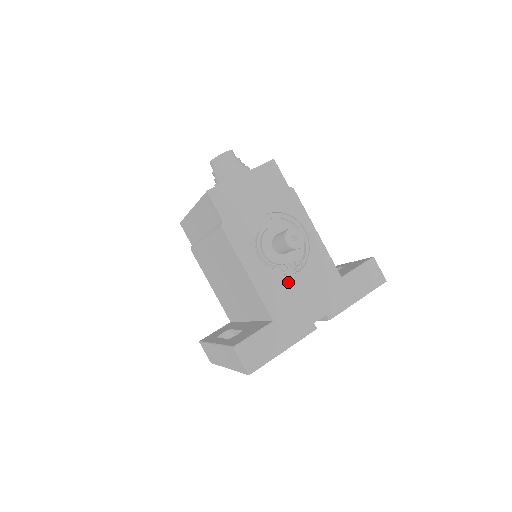
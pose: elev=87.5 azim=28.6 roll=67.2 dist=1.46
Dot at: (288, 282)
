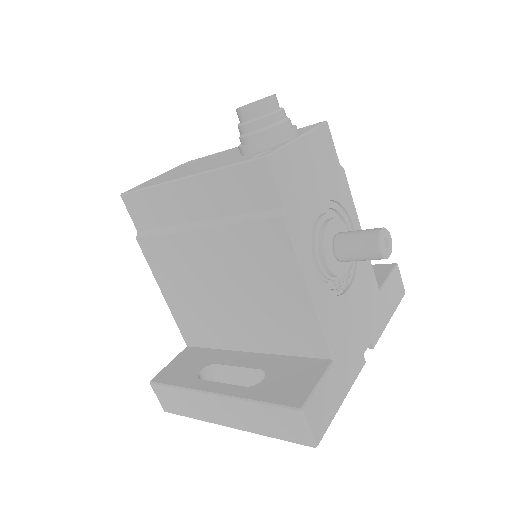
Dot at: (343, 301)
